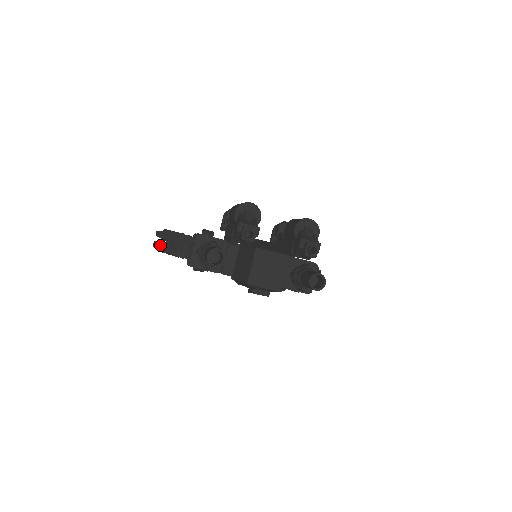
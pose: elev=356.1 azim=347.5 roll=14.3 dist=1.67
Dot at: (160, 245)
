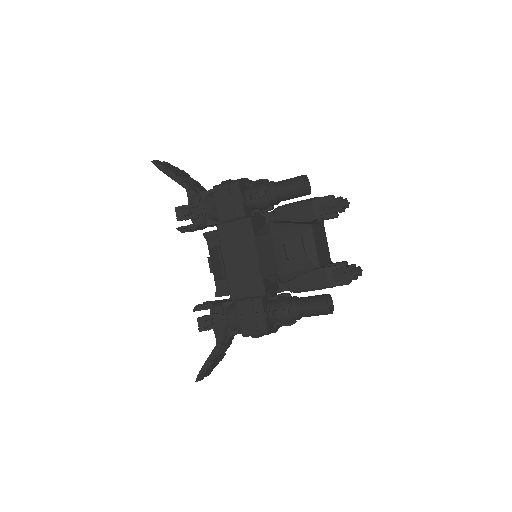
Dot at: (166, 166)
